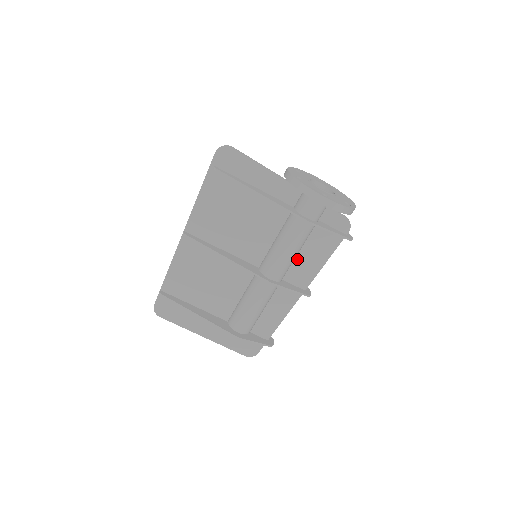
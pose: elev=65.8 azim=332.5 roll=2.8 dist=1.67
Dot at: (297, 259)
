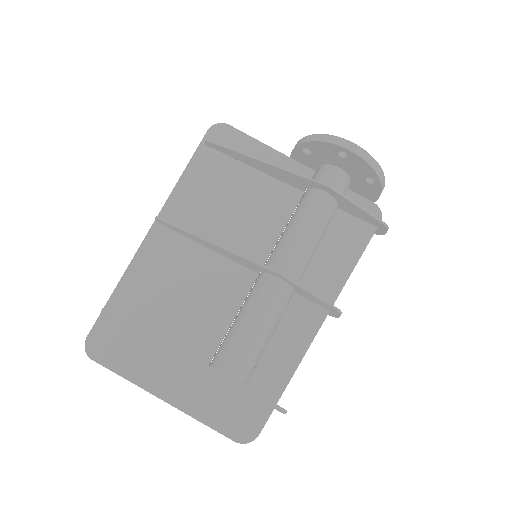
Dot at: (315, 259)
